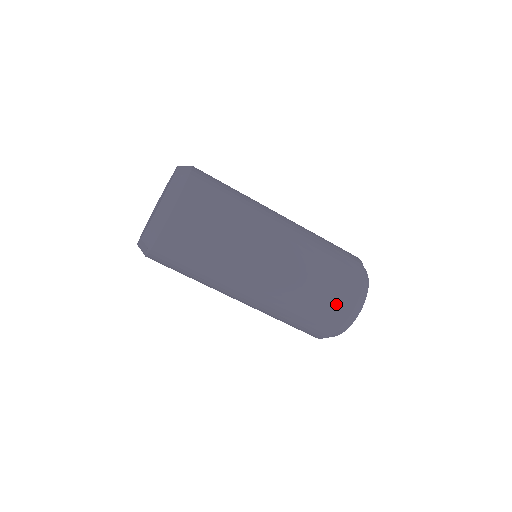
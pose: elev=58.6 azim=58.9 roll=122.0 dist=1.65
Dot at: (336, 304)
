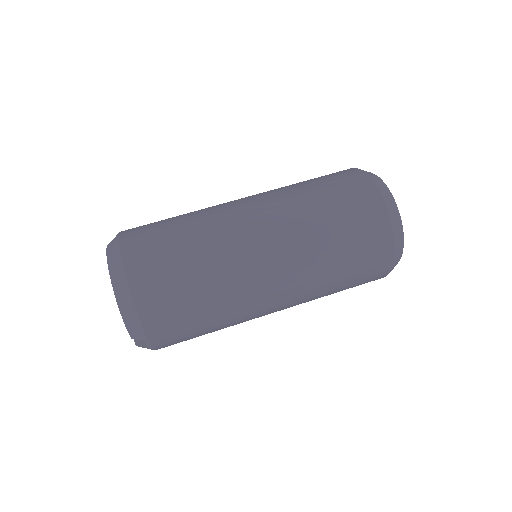
Dot at: (368, 227)
